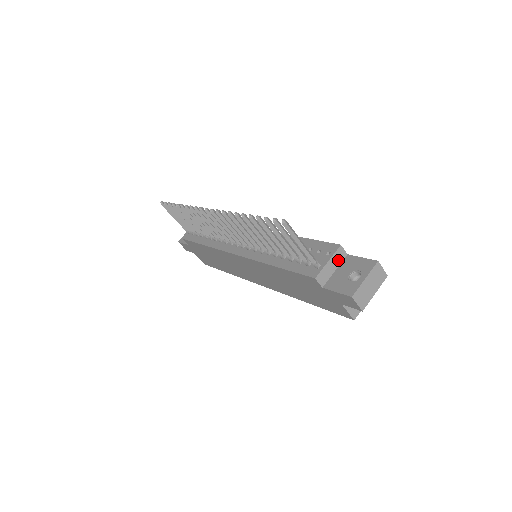
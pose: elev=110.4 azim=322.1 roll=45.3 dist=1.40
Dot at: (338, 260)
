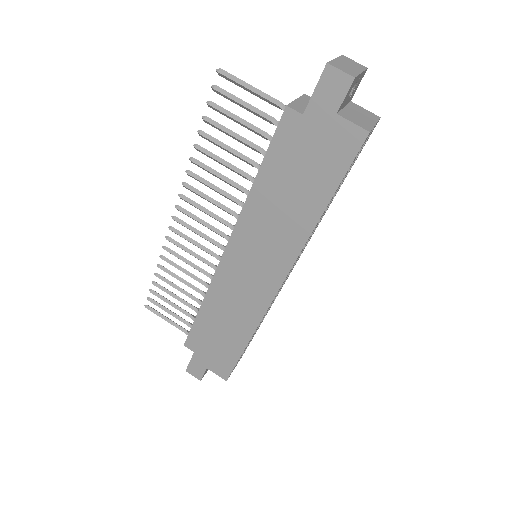
Dot at: occluded
